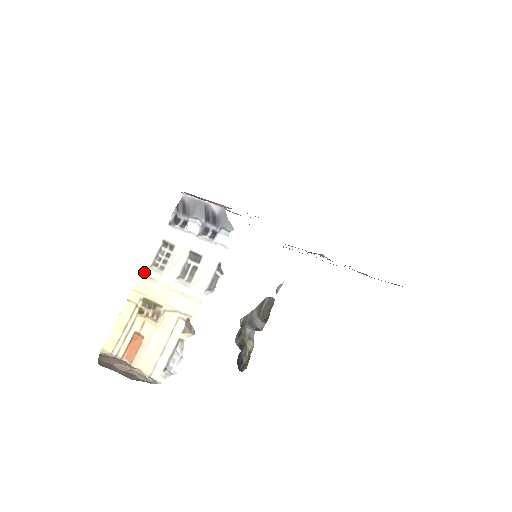
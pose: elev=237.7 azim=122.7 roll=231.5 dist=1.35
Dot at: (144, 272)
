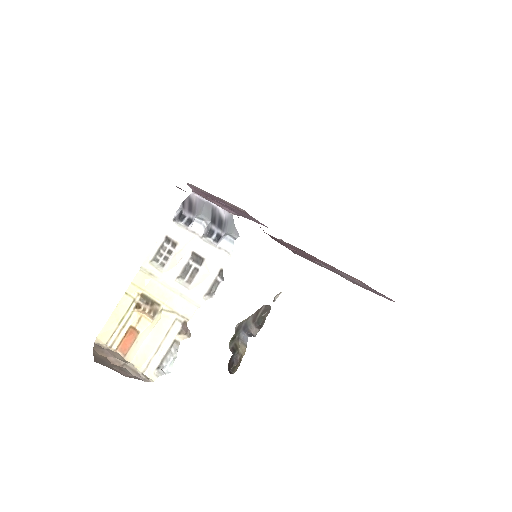
Dot at: (144, 266)
